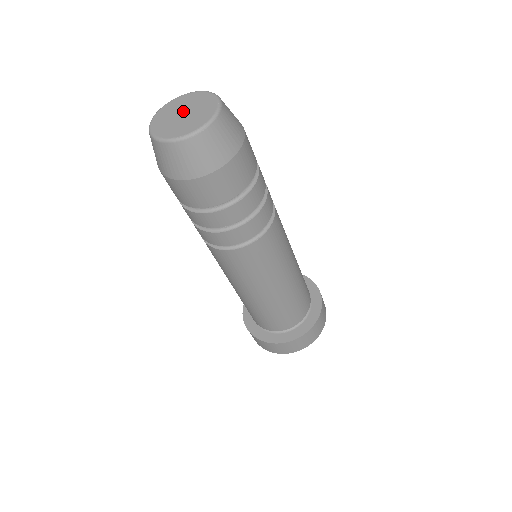
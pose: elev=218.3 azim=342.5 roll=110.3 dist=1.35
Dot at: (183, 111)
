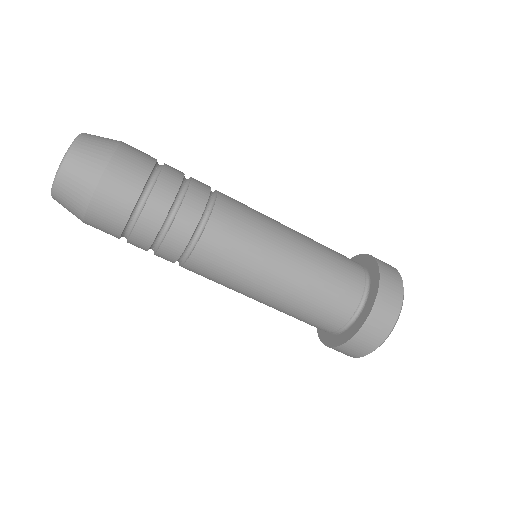
Dot at: occluded
